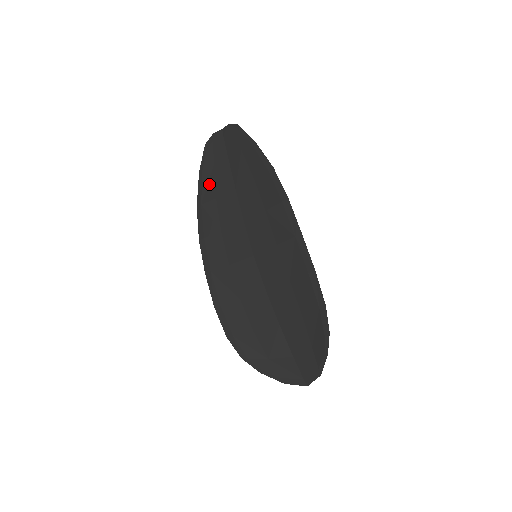
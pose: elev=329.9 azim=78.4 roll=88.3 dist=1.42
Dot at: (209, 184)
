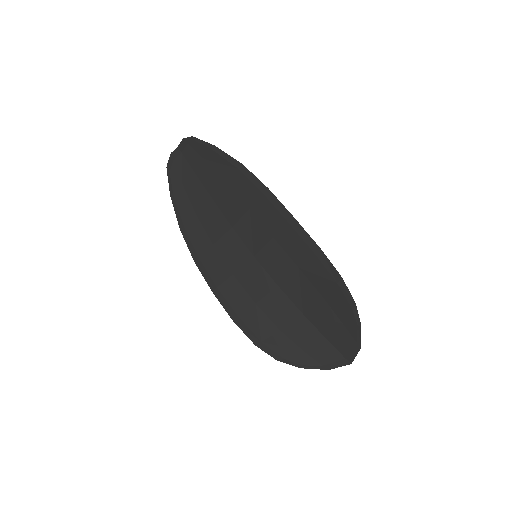
Dot at: (184, 204)
